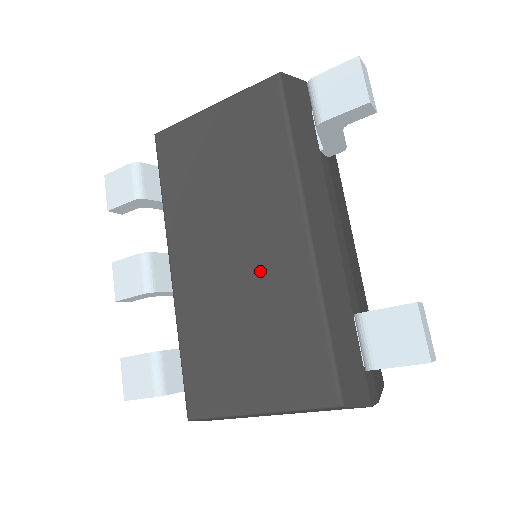
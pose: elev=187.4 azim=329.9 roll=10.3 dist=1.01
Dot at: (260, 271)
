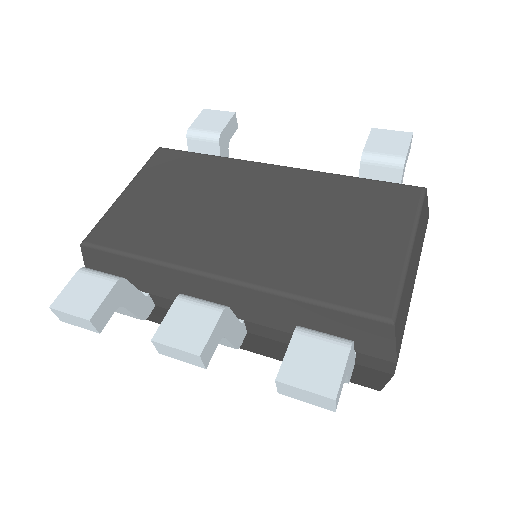
Dot at: (287, 202)
